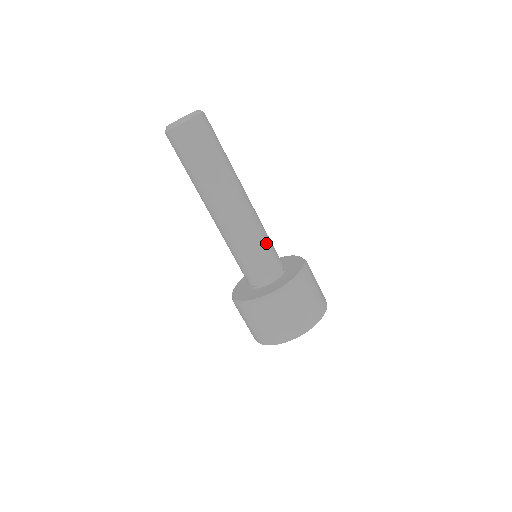
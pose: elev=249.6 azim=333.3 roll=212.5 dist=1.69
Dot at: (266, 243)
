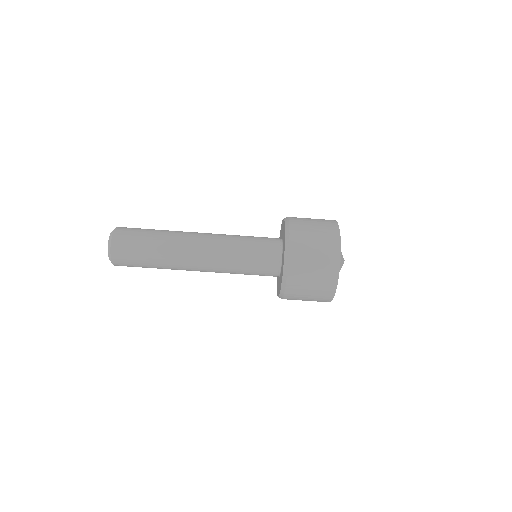
Dot at: (246, 246)
